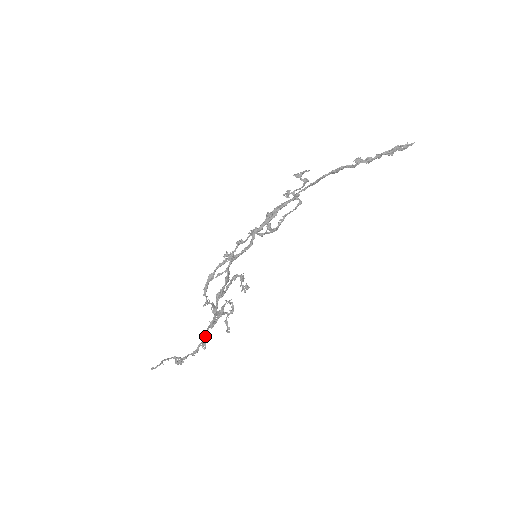
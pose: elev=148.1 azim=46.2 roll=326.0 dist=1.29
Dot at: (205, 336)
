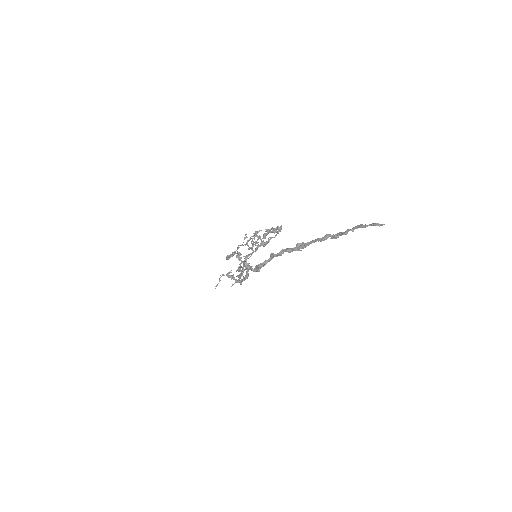
Dot at: occluded
